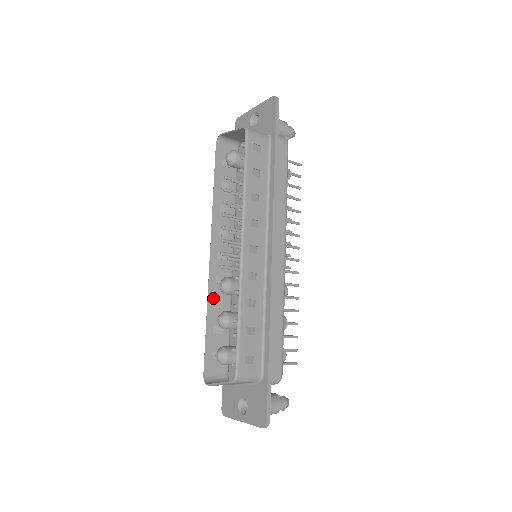
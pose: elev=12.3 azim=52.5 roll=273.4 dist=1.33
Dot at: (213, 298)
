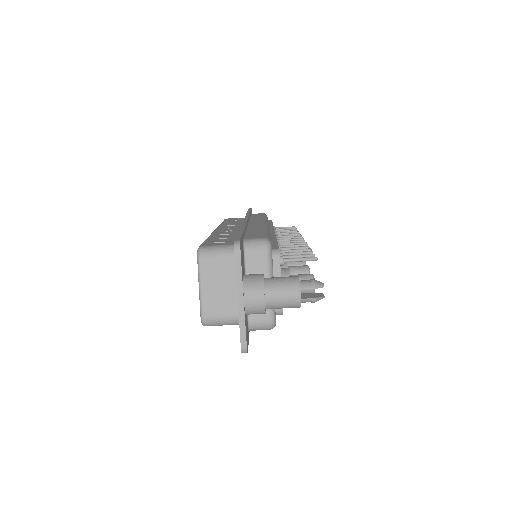
Dot at: occluded
